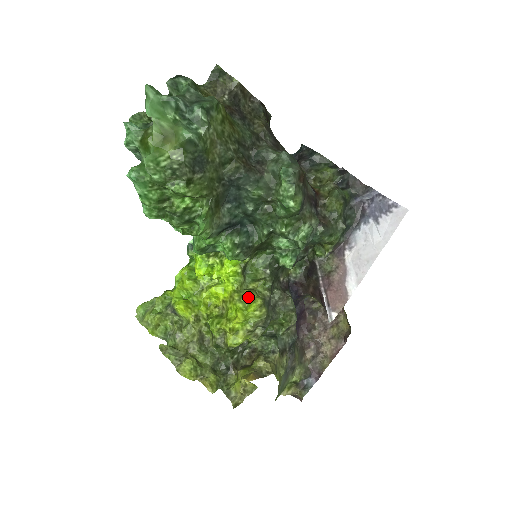
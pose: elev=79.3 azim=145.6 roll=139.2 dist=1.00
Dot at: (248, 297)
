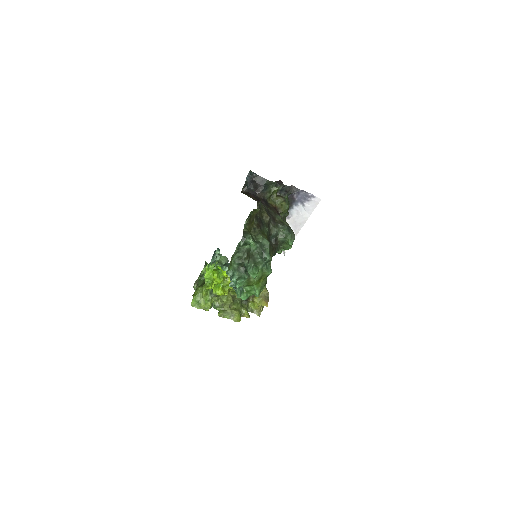
Dot at: occluded
